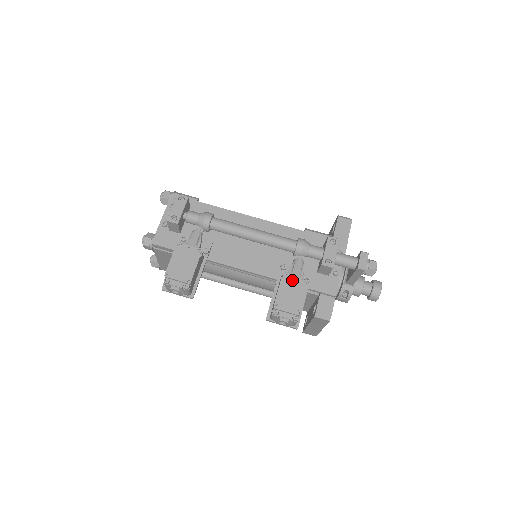
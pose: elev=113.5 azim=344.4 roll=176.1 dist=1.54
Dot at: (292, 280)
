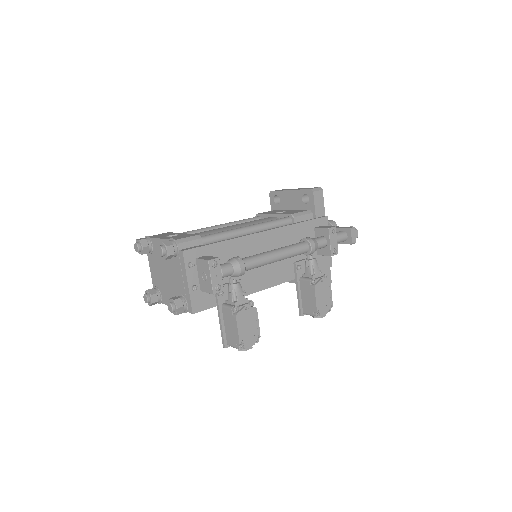
Dot at: (321, 284)
